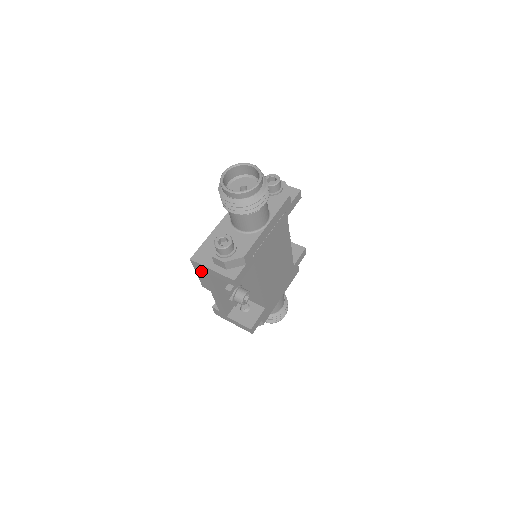
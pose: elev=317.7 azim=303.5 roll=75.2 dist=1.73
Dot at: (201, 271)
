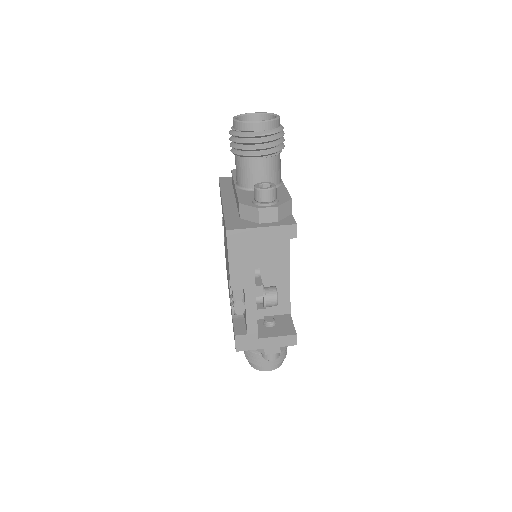
Dot at: (240, 247)
